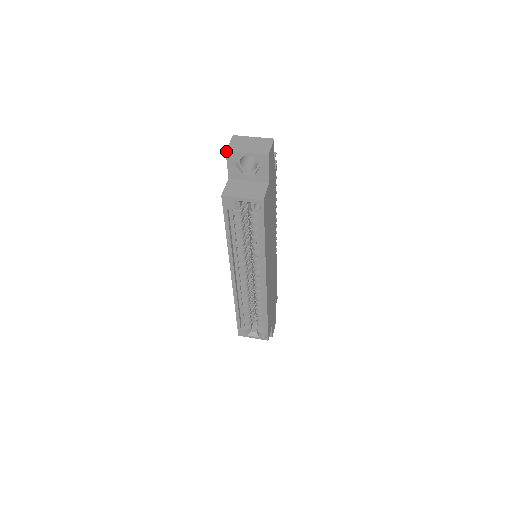
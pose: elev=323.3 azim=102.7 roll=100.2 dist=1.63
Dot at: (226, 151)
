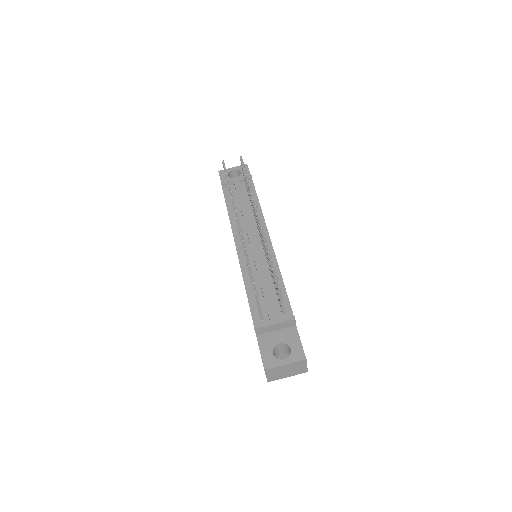
Dot at: occluded
